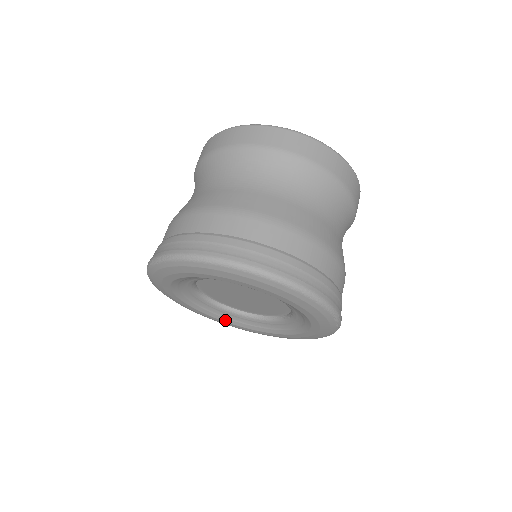
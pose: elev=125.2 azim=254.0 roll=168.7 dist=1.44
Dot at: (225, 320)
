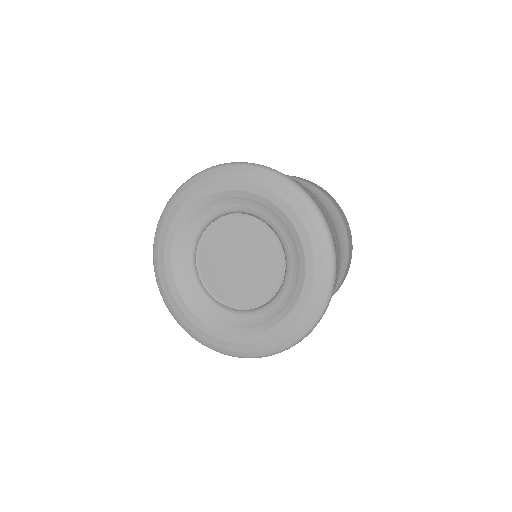
Dot at: (213, 325)
